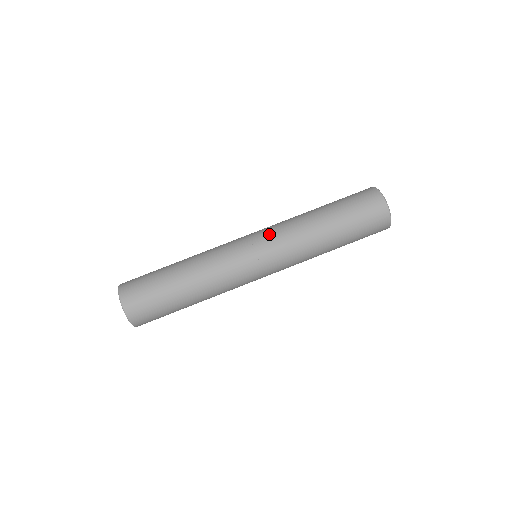
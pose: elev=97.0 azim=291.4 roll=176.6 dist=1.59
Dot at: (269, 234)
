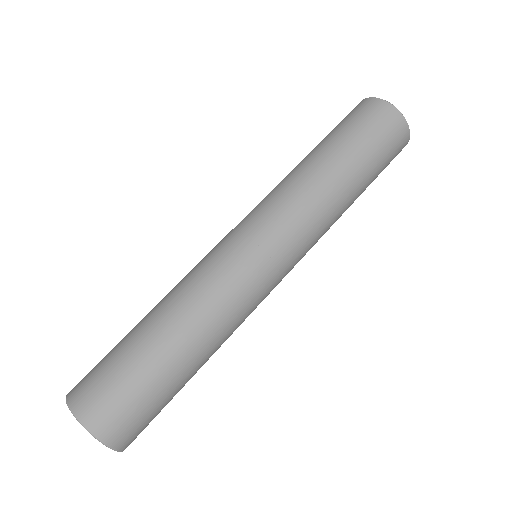
Dot at: (282, 226)
